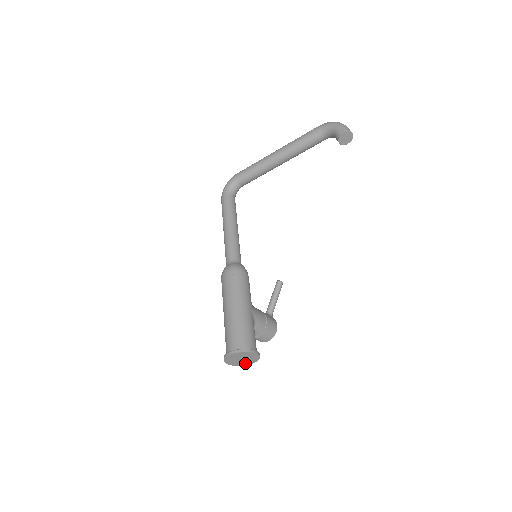
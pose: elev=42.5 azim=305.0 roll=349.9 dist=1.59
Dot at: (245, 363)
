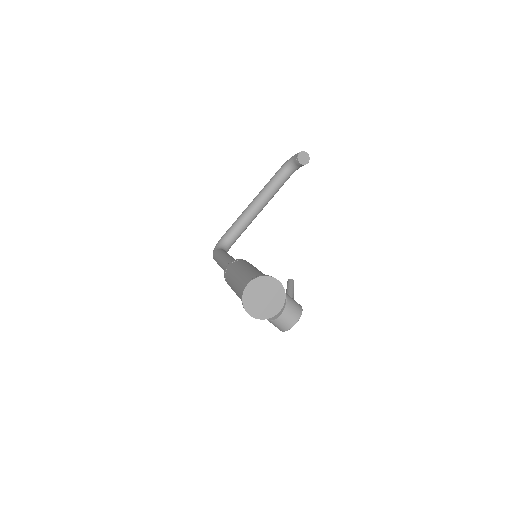
Dot at: (271, 311)
